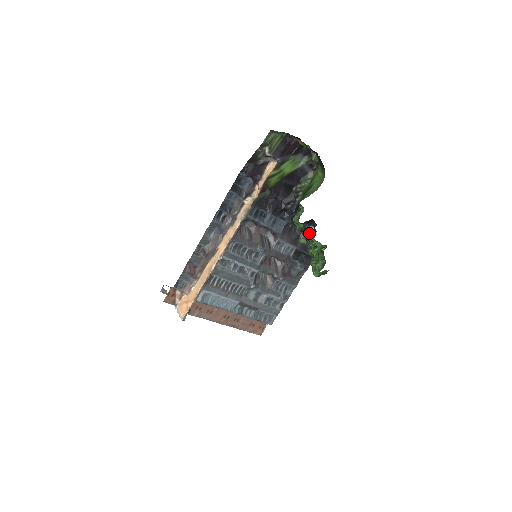
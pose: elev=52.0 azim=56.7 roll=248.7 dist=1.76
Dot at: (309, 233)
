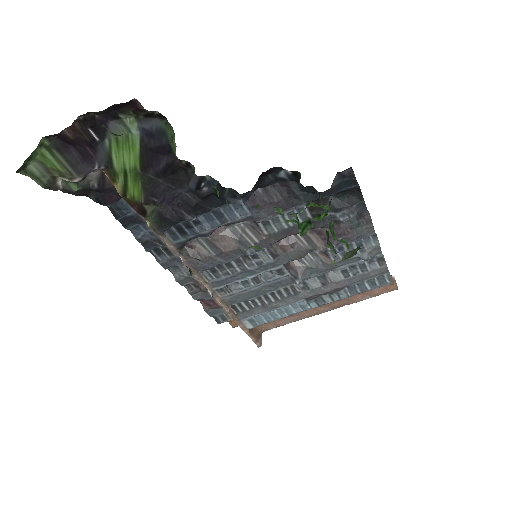
Dot at: (292, 180)
